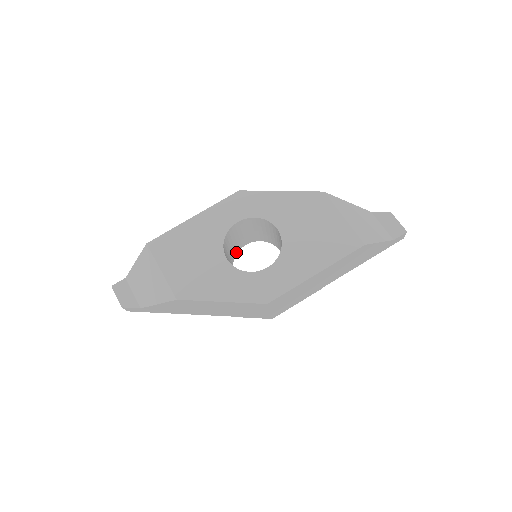
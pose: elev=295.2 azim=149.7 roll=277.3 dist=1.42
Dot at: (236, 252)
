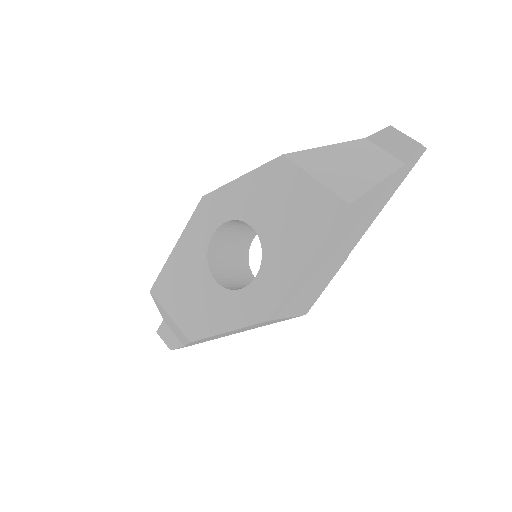
Dot at: (246, 252)
